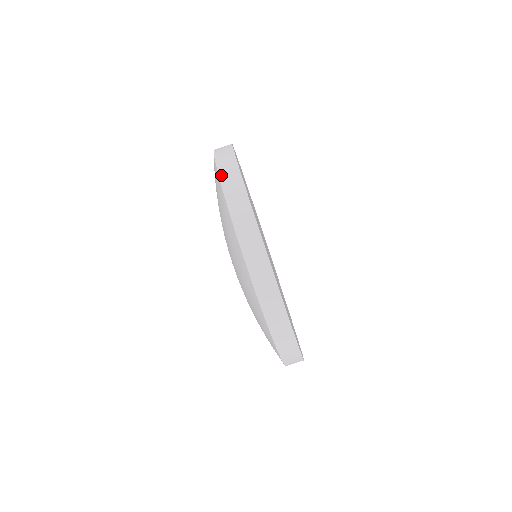
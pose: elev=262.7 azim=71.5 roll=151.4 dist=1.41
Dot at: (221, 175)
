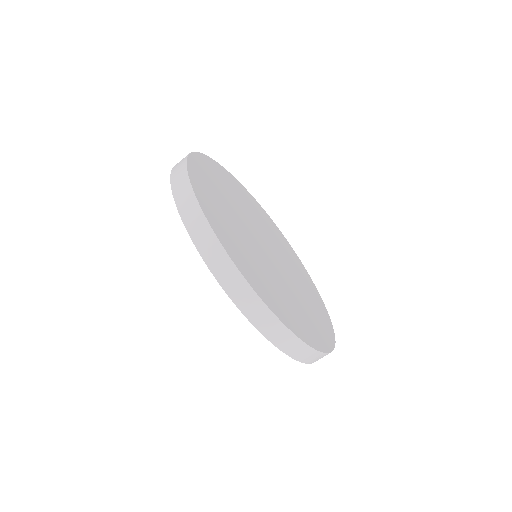
Dot at: (177, 203)
